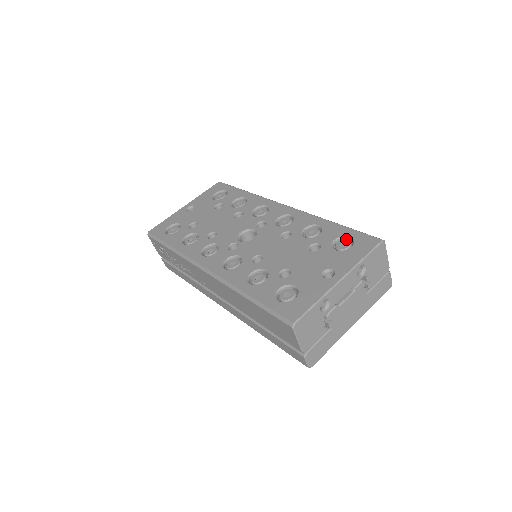
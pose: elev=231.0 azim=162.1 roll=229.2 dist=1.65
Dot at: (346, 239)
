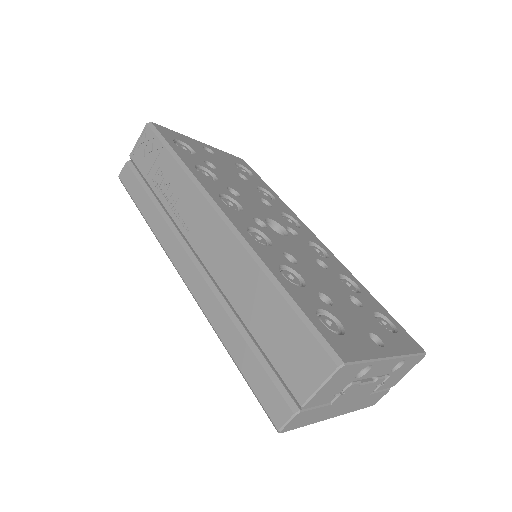
Dot at: (385, 321)
